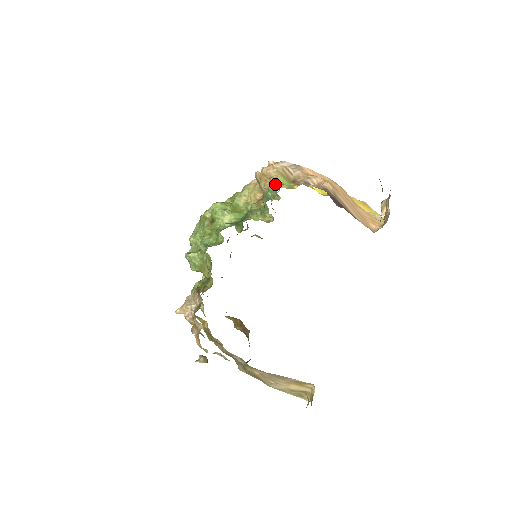
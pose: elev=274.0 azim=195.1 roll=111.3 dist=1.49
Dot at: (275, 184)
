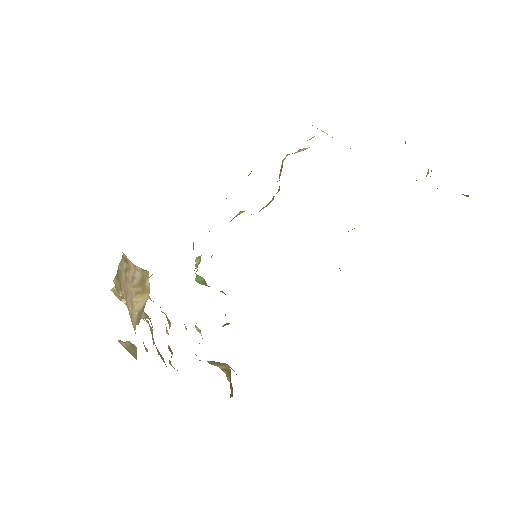
Dot at: occluded
